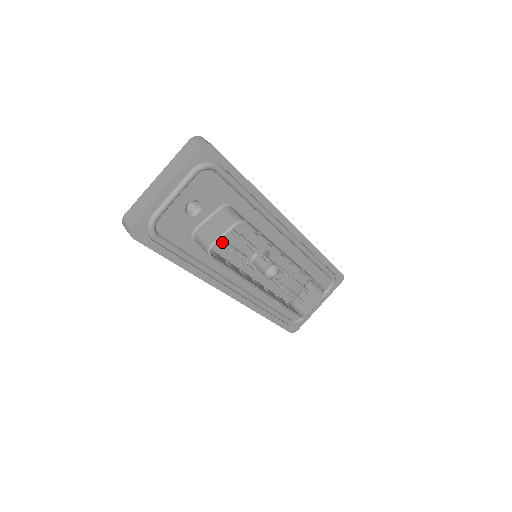
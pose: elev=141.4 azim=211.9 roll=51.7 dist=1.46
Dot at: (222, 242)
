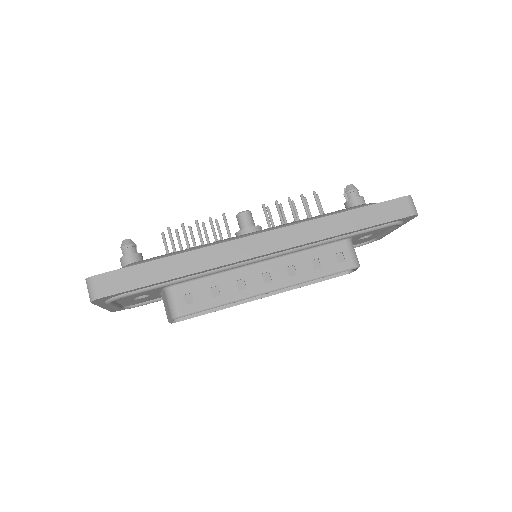
Dot at: occluded
